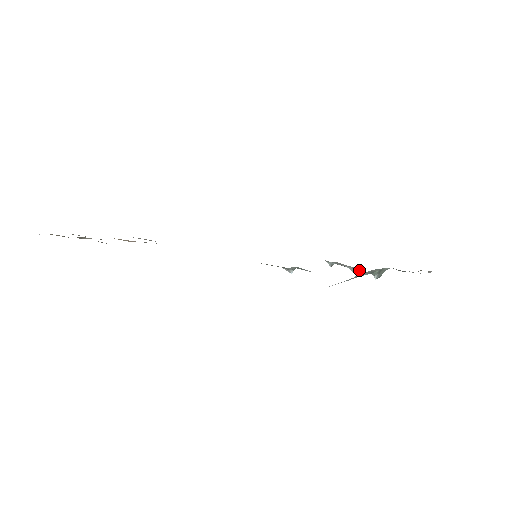
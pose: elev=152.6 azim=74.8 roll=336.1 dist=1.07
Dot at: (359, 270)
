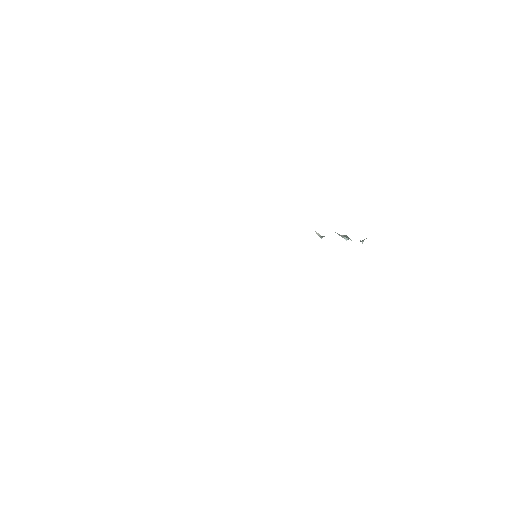
Dot at: (347, 237)
